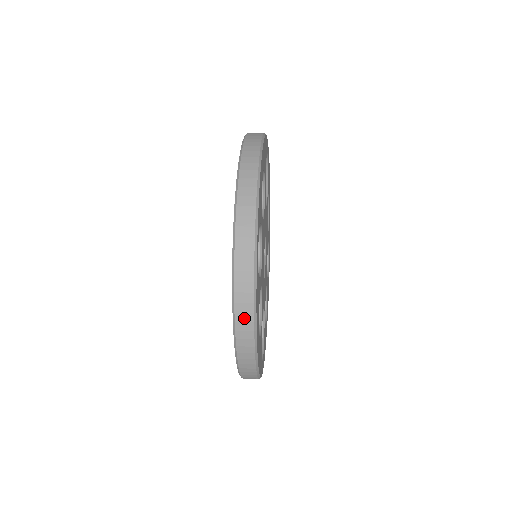
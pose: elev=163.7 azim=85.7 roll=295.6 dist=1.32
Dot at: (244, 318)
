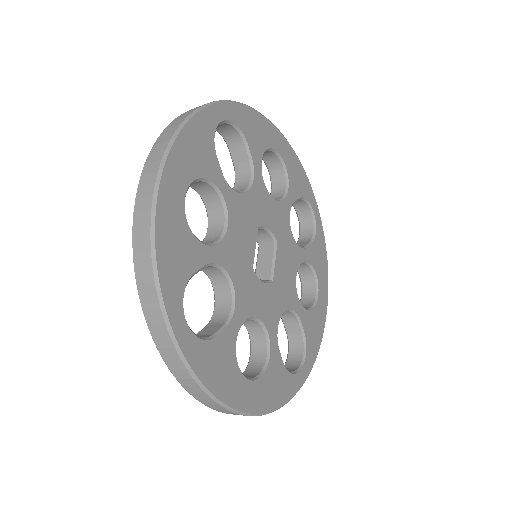
Dot at: (202, 397)
